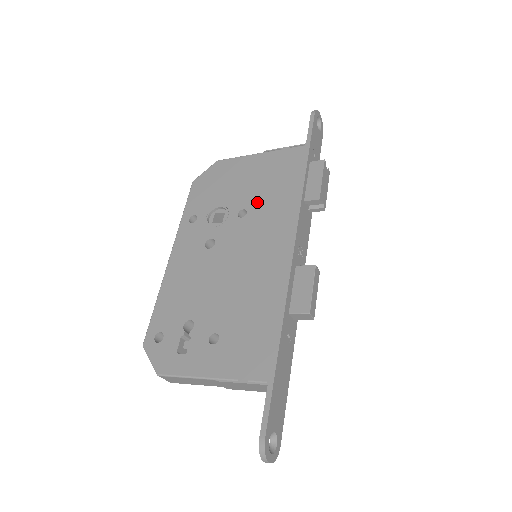
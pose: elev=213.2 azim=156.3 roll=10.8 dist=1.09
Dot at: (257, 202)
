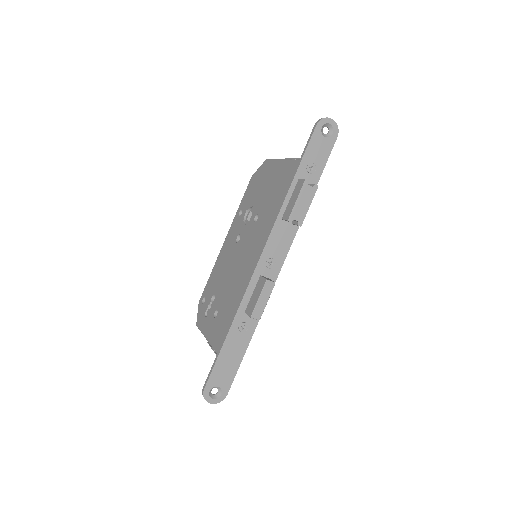
Dot at: (264, 210)
